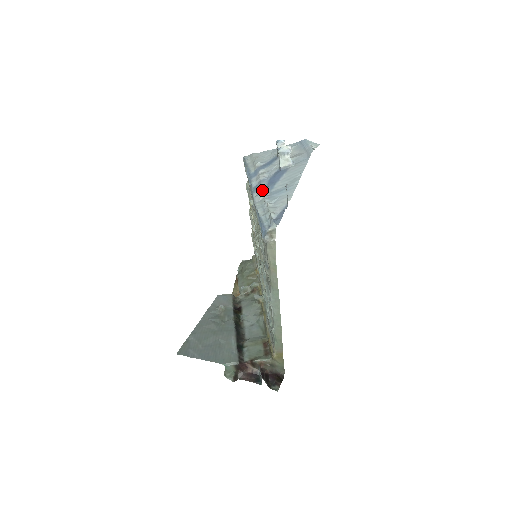
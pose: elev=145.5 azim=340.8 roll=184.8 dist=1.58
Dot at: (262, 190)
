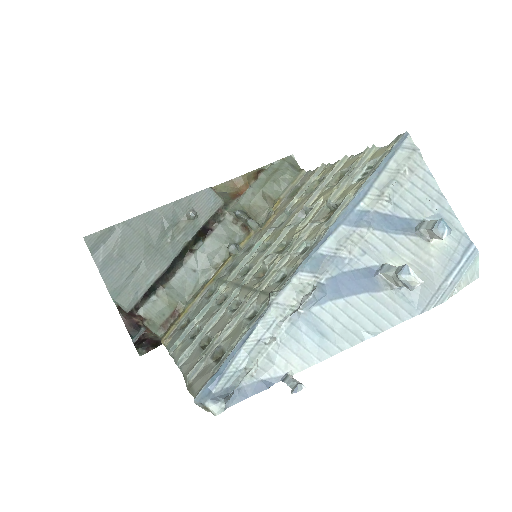
Dot at: (303, 300)
